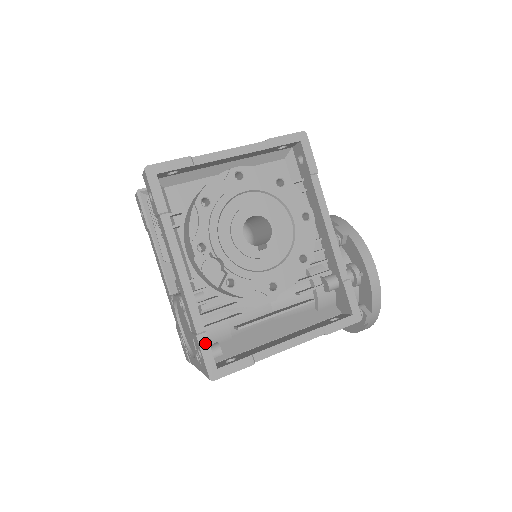
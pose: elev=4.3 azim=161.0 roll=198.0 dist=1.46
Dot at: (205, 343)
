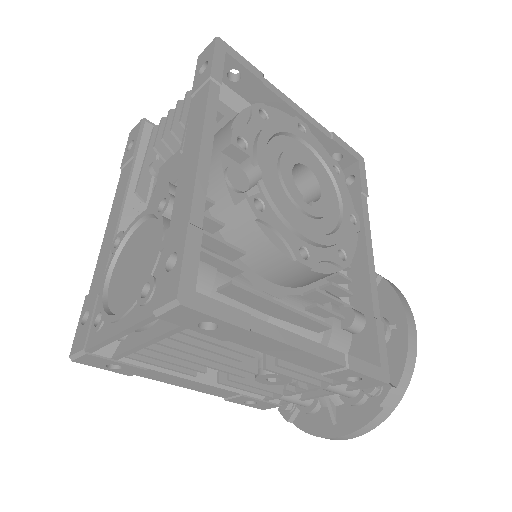
Dot at: (195, 242)
